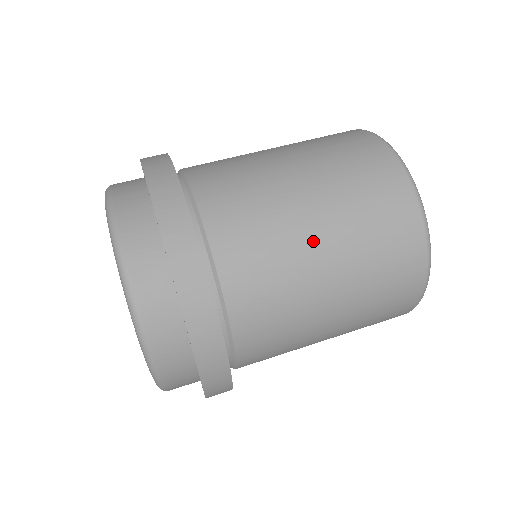
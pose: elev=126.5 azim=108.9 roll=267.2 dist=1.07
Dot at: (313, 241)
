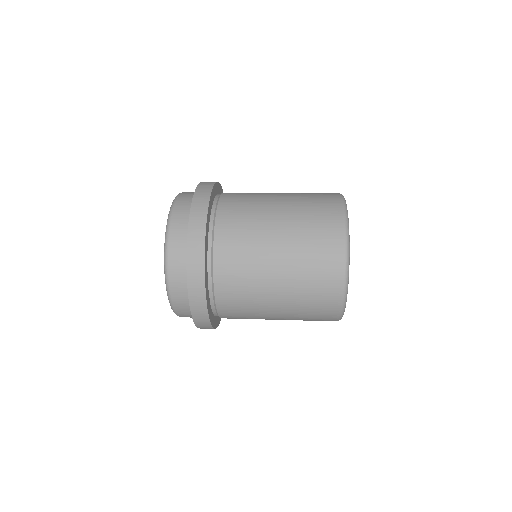
Dot at: occluded
